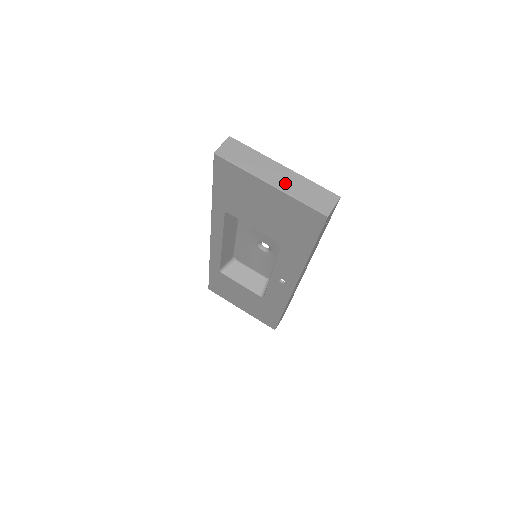
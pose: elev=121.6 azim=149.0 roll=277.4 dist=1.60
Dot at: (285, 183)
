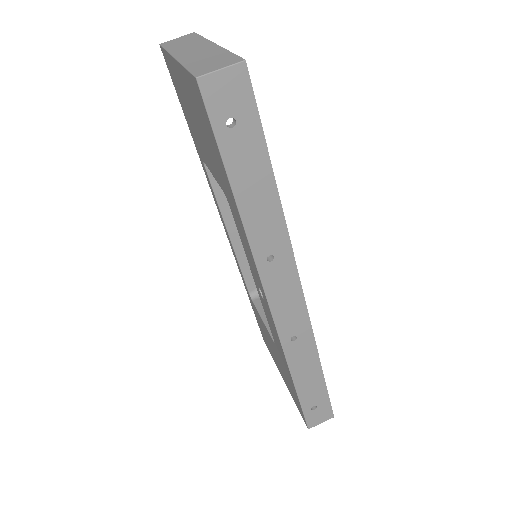
Dot at: (193, 55)
